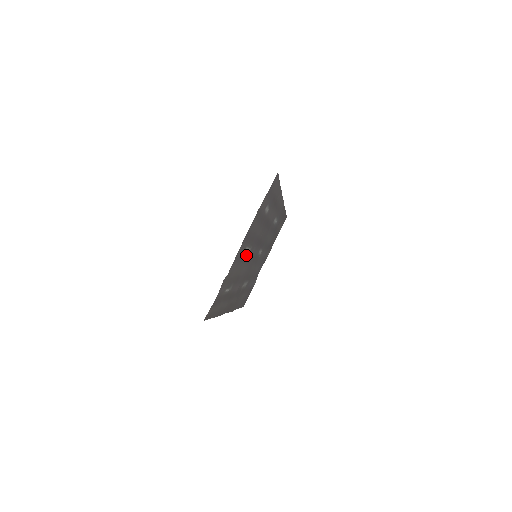
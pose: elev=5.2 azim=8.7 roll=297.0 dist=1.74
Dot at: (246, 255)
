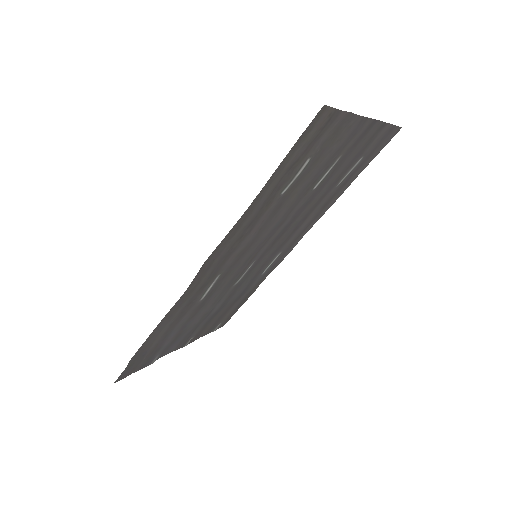
Dot at: (309, 188)
